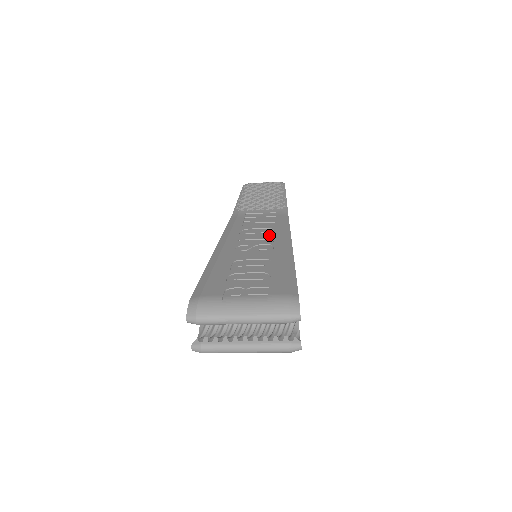
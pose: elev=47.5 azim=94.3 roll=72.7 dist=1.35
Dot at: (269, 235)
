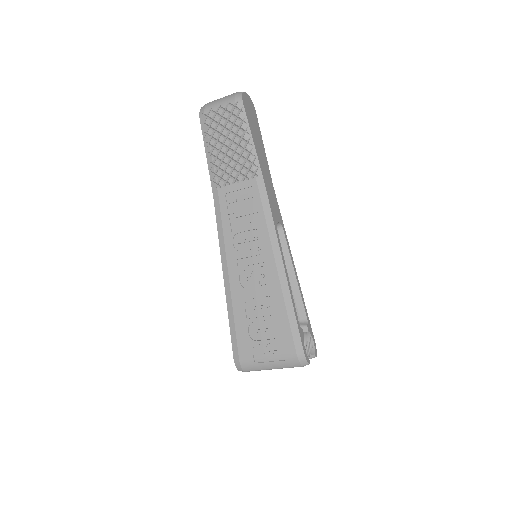
Dot at: (259, 247)
